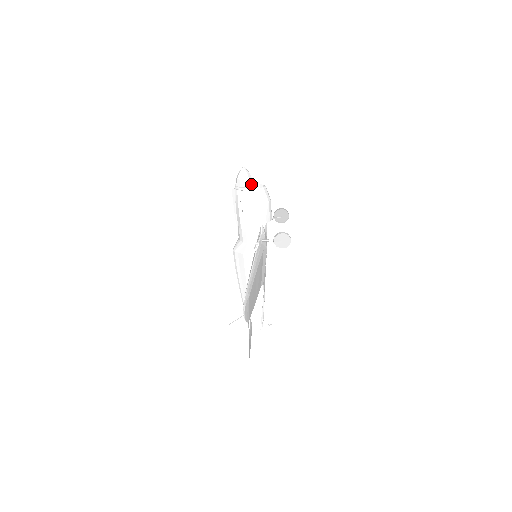
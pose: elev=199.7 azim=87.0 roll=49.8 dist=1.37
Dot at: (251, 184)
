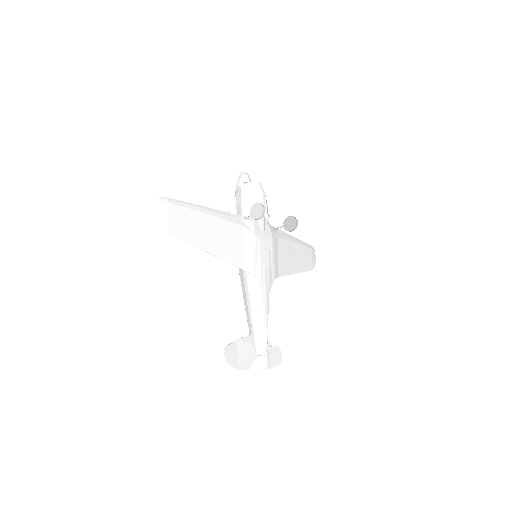
Dot at: (247, 181)
